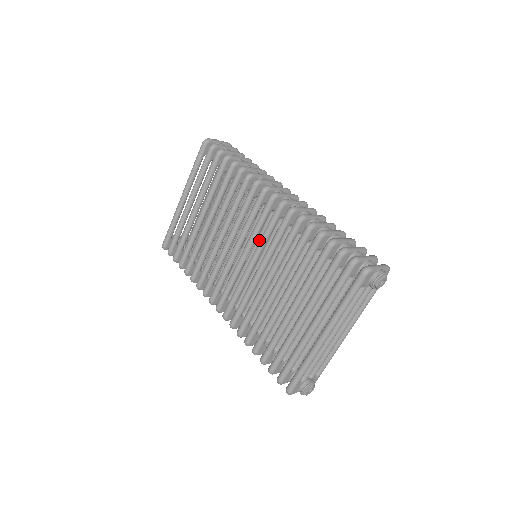
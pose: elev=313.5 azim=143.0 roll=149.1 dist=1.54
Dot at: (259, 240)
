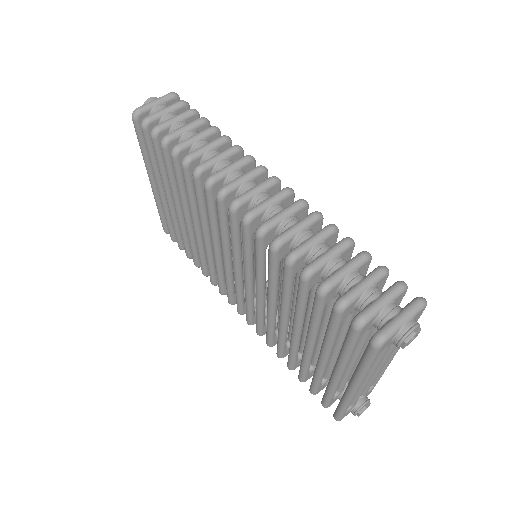
Dot at: occluded
